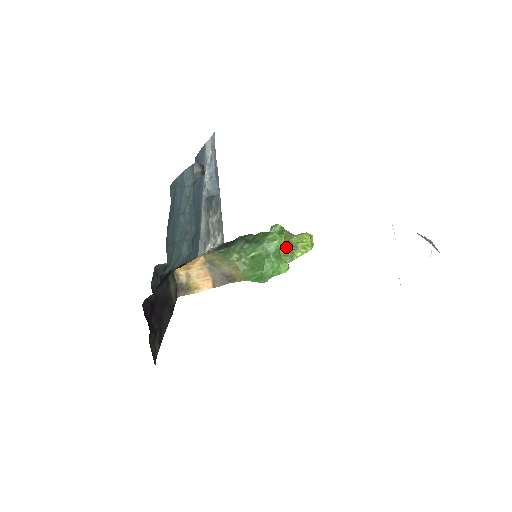
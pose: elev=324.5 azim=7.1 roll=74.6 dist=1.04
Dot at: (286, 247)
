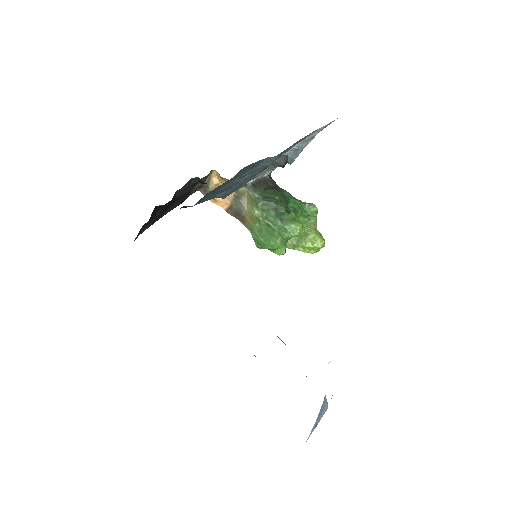
Dot at: (299, 236)
